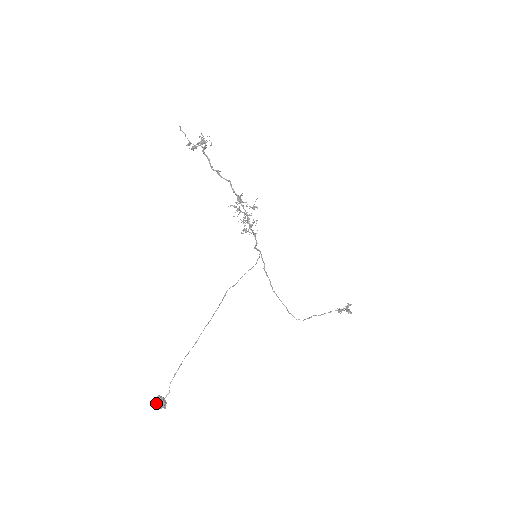
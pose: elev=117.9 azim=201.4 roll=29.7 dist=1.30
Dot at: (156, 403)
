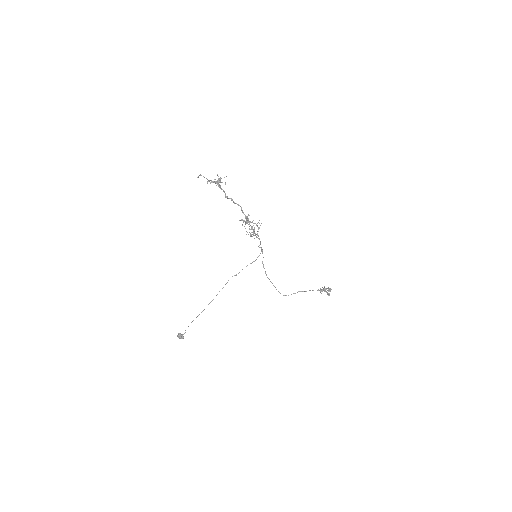
Dot at: occluded
